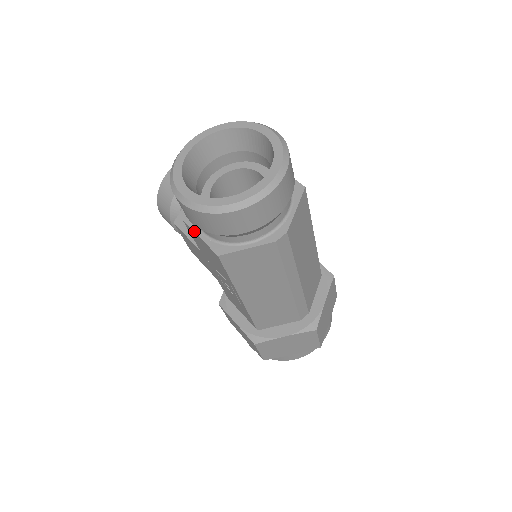
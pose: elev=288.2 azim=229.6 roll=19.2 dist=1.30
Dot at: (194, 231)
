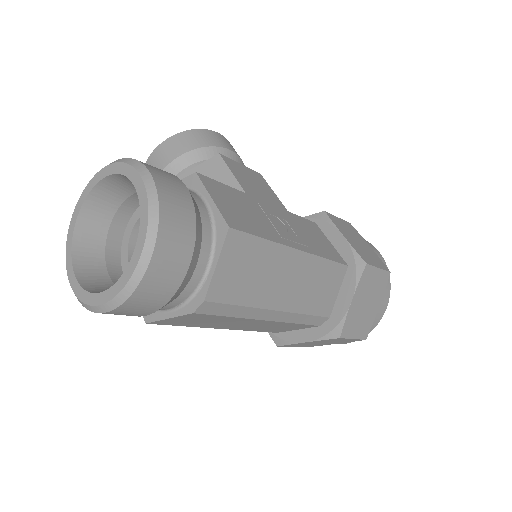
Dot at: occluded
